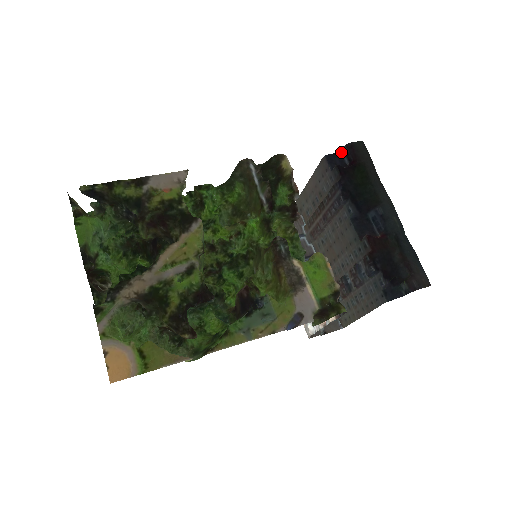
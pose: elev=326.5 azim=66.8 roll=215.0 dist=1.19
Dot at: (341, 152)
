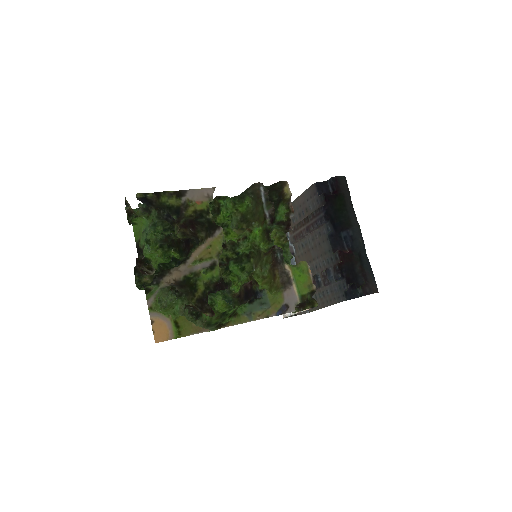
Dot at: (327, 181)
